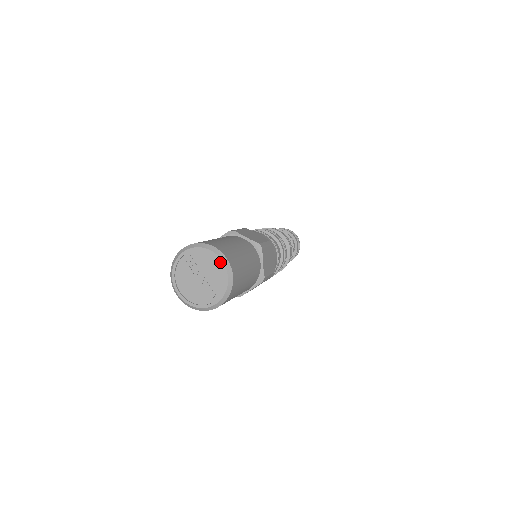
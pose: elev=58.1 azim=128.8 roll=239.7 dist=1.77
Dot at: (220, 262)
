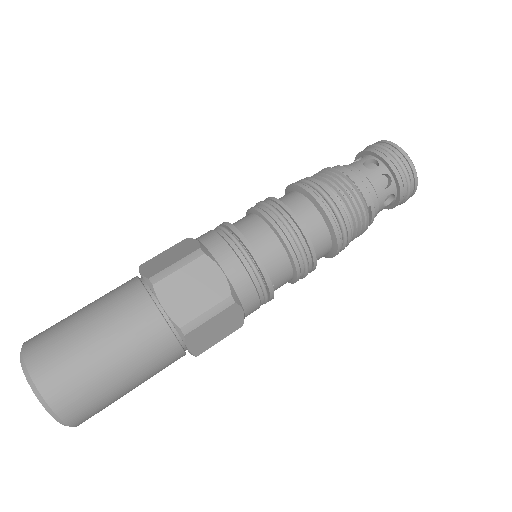
Dot at: (24, 370)
